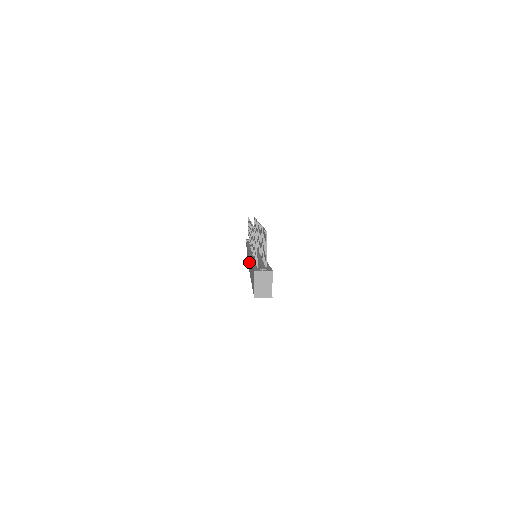
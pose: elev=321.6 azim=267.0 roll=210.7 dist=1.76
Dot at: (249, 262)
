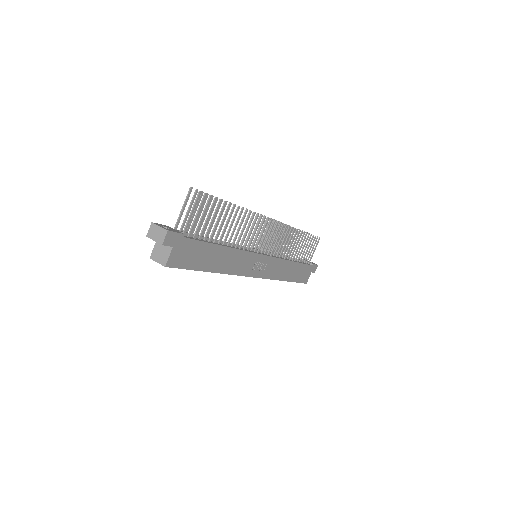
Dot at: occluded
